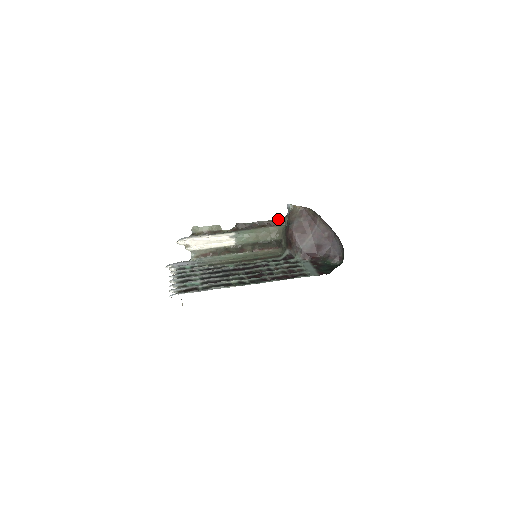
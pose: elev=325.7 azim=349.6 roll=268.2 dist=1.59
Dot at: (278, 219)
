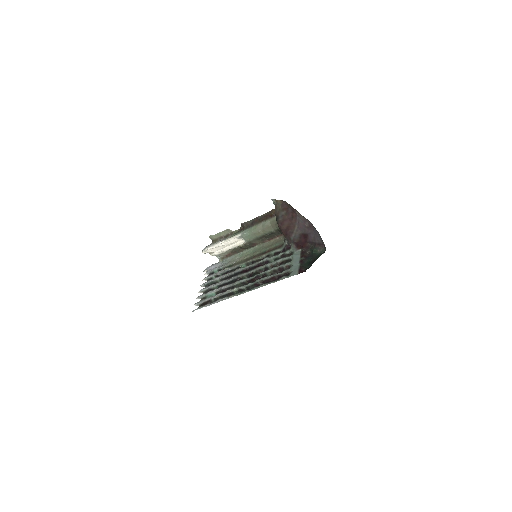
Dot at: (274, 210)
